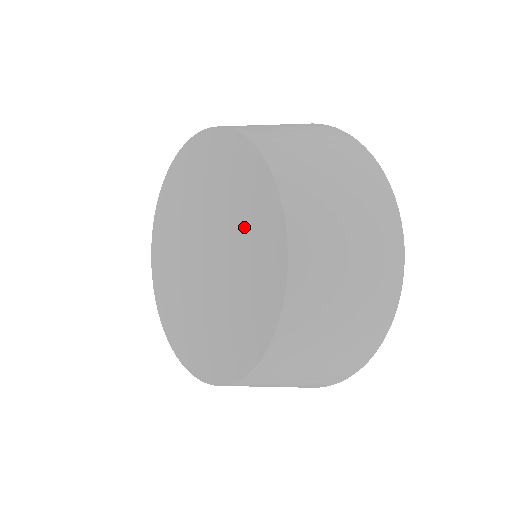
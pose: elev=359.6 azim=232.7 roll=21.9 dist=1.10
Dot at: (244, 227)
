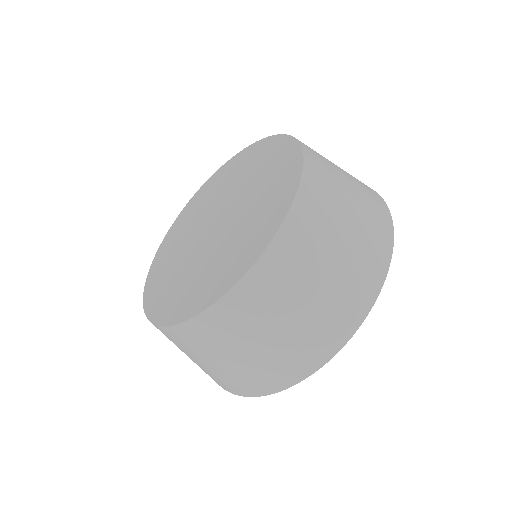
Dot at: (263, 182)
